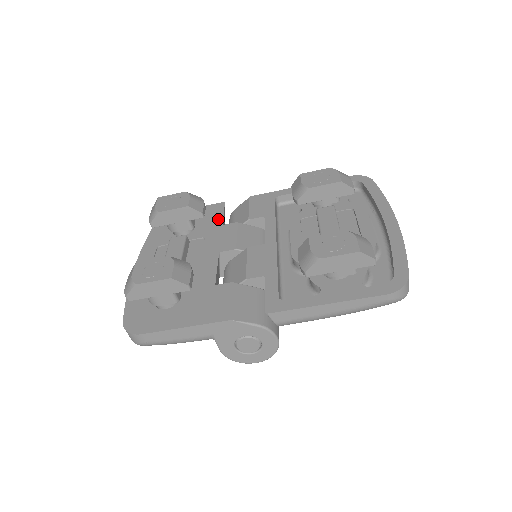
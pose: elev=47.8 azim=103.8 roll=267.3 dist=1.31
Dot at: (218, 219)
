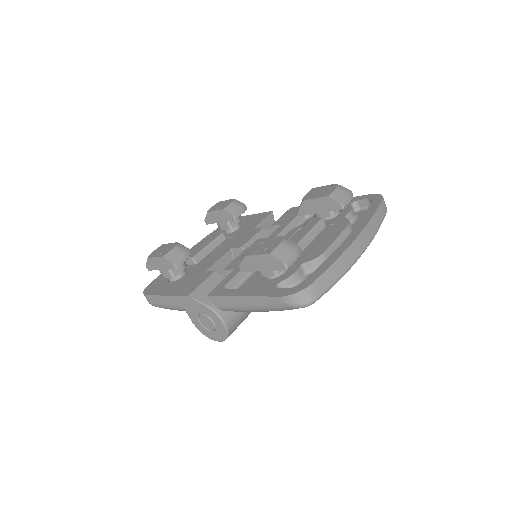
Dot at: (255, 224)
